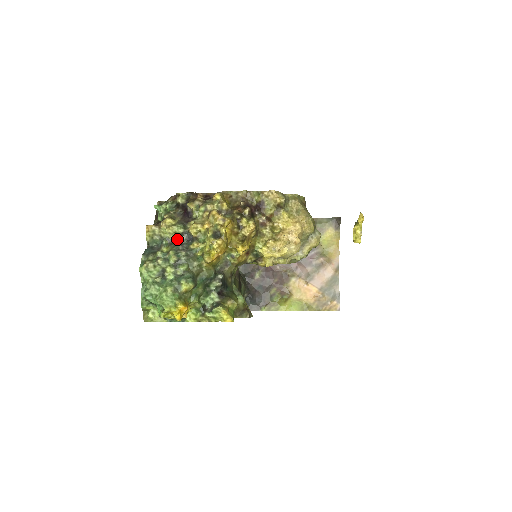
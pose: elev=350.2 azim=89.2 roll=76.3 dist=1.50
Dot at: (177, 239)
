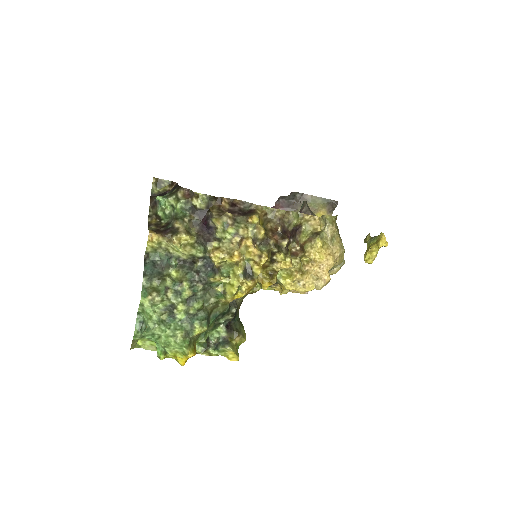
Dot at: (191, 261)
